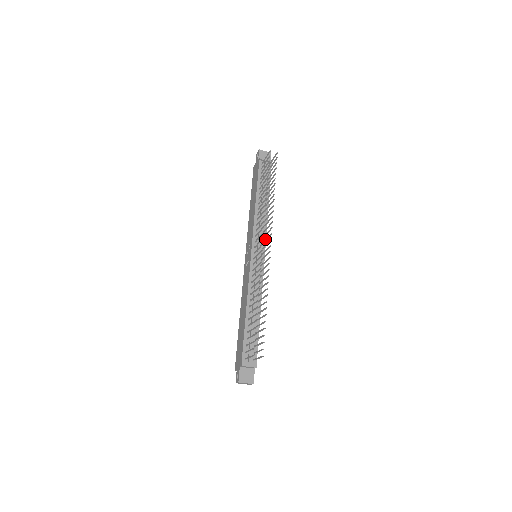
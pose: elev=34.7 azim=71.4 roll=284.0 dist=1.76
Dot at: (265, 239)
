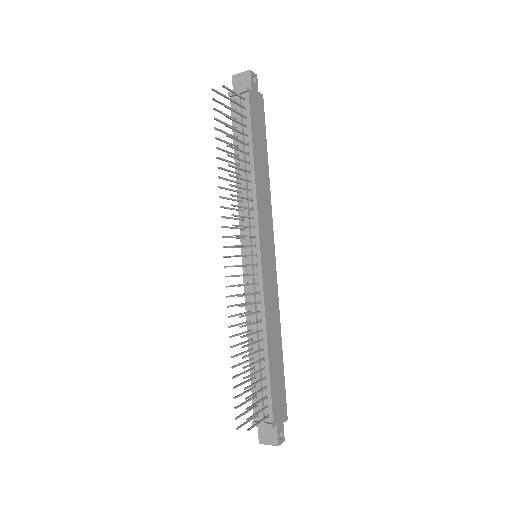
Dot at: (246, 236)
